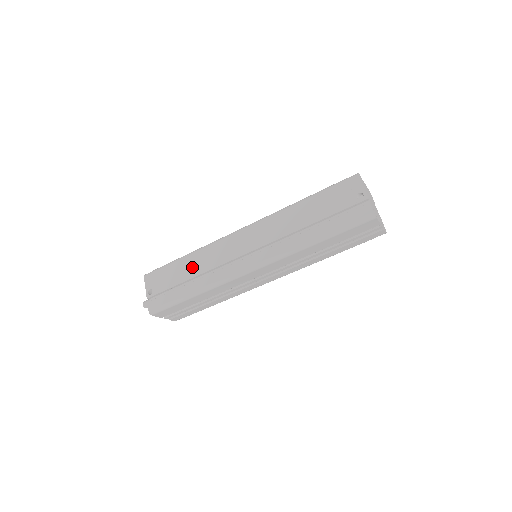
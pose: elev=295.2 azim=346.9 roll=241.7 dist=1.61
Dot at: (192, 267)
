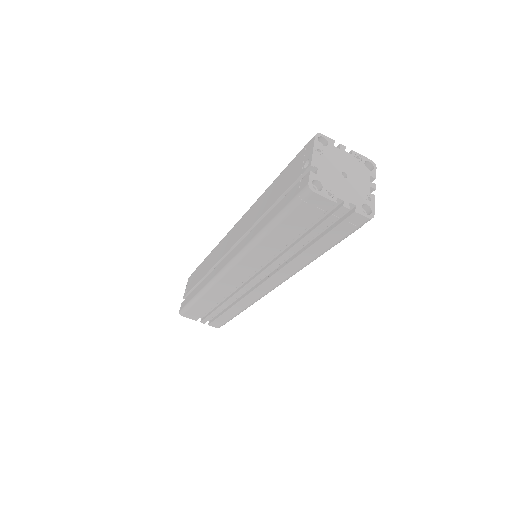
Dot at: (205, 267)
